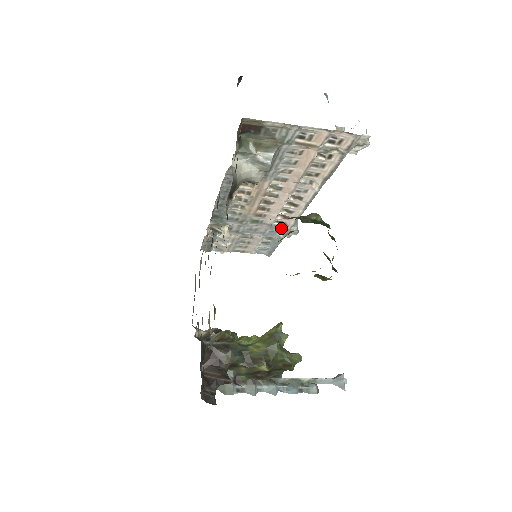
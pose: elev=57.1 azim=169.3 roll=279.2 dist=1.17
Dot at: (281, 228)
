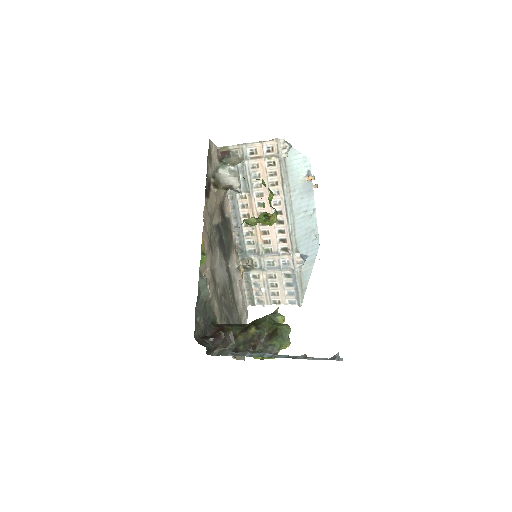
Dot at: (288, 257)
